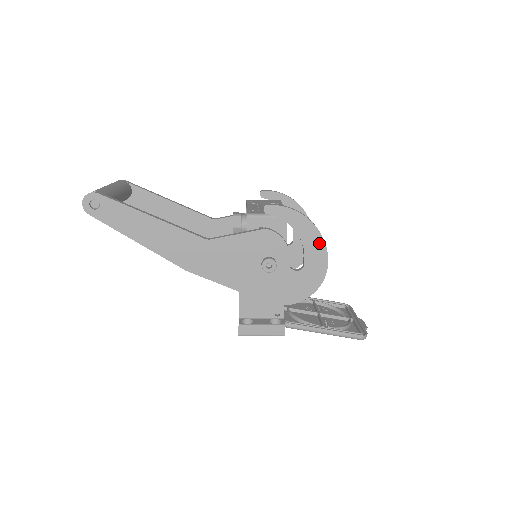
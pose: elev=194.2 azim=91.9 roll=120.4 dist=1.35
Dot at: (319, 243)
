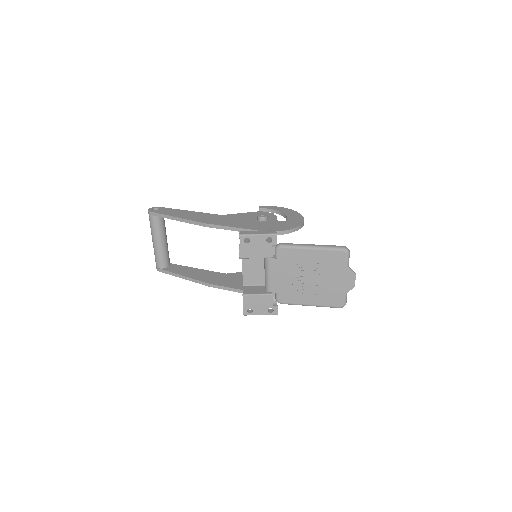
Dot at: (296, 214)
